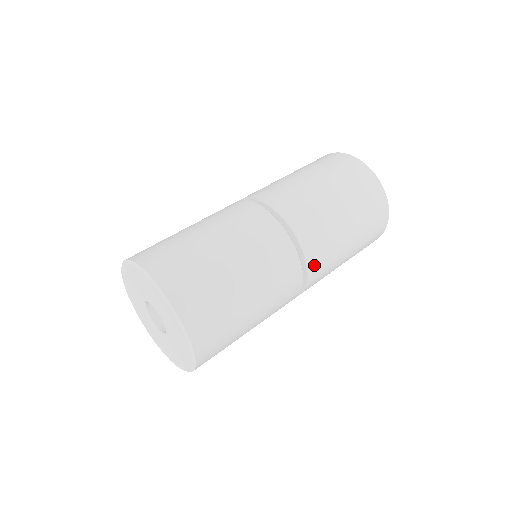
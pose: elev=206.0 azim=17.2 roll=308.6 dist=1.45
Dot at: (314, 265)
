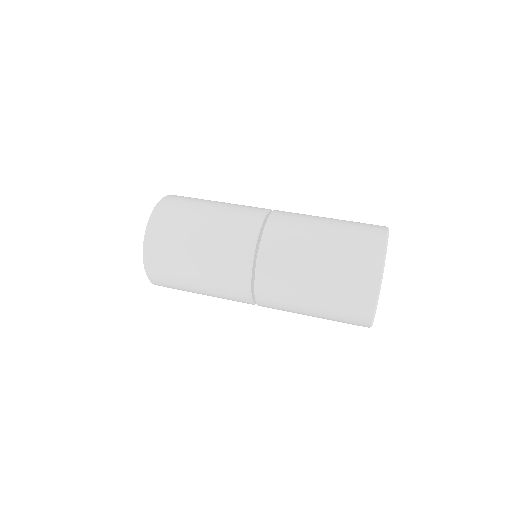
Dot at: (267, 255)
